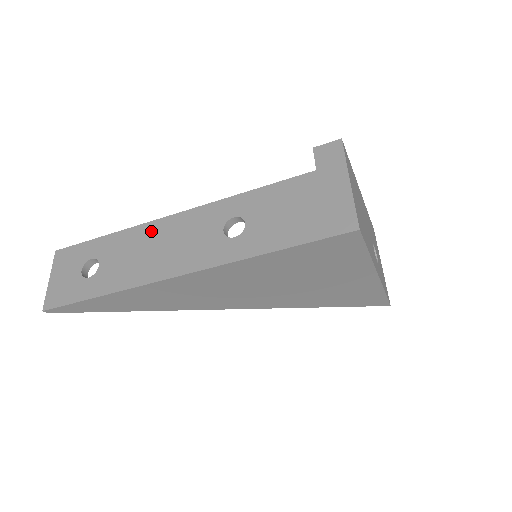
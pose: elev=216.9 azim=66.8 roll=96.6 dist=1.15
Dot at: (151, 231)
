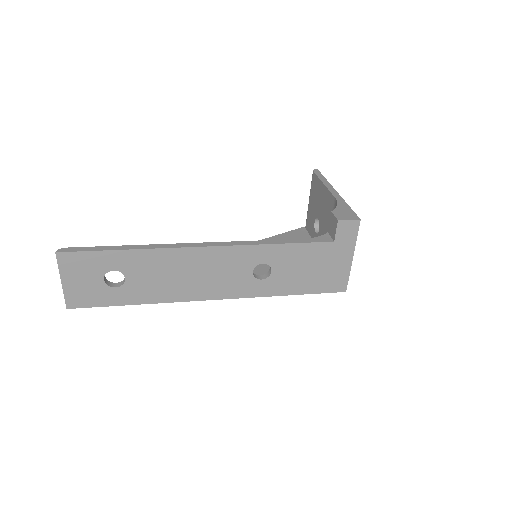
Dot at: (181, 258)
